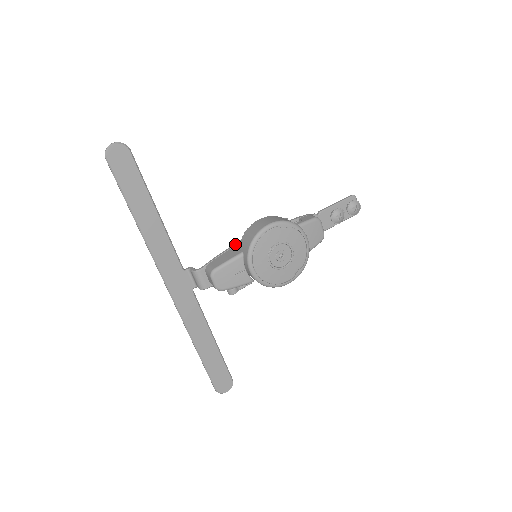
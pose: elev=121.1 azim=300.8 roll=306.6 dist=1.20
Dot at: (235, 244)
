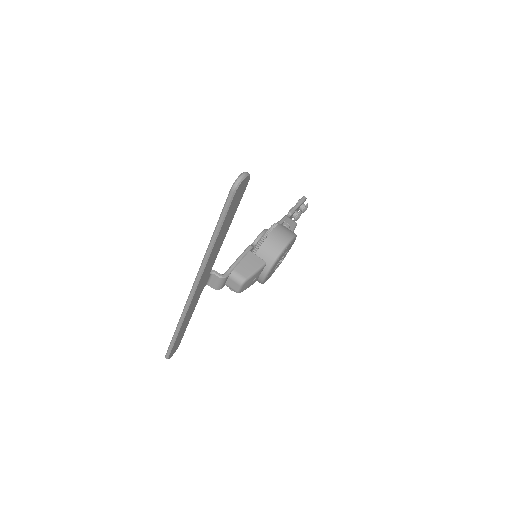
Dot at: (249, 248)
